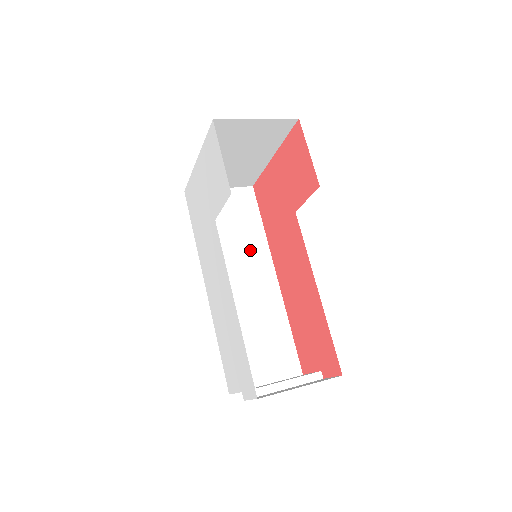
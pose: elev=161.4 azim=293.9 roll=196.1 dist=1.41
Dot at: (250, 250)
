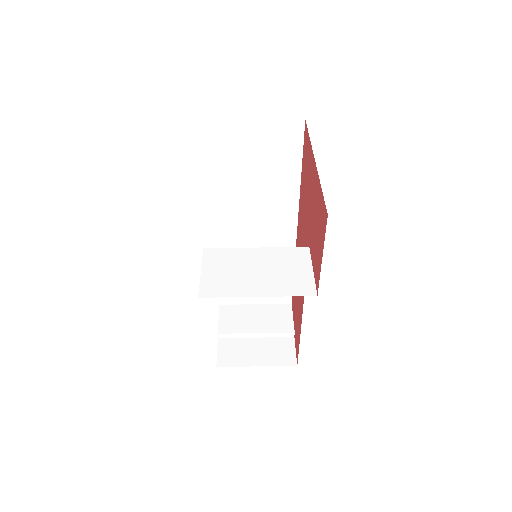
Dot at: (274, 199)
